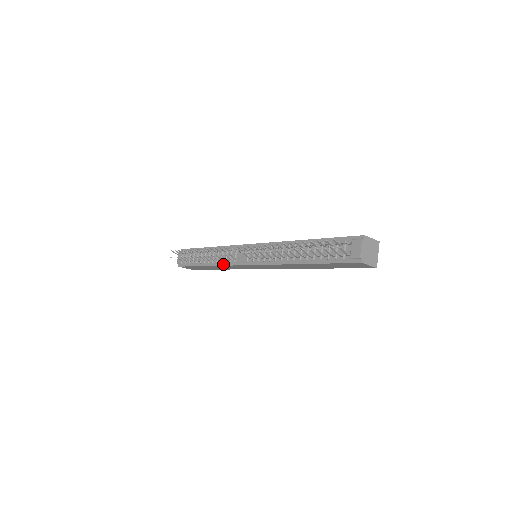
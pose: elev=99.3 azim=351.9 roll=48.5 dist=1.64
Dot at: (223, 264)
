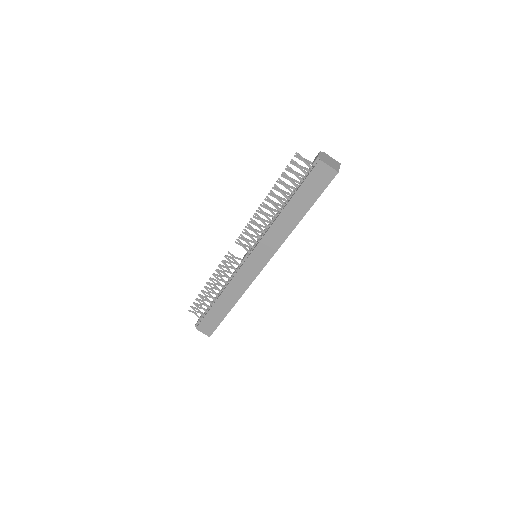
Dot at: (229, 281)
